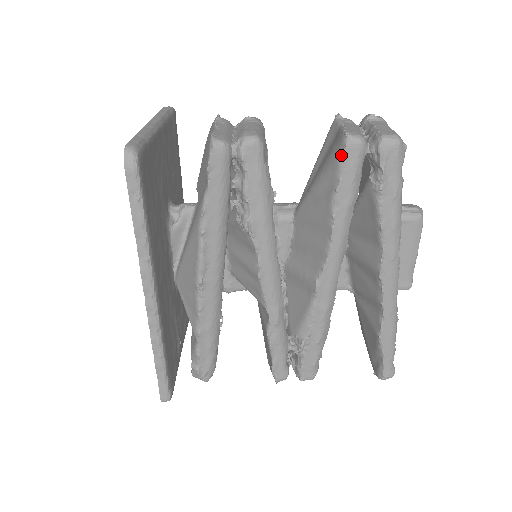
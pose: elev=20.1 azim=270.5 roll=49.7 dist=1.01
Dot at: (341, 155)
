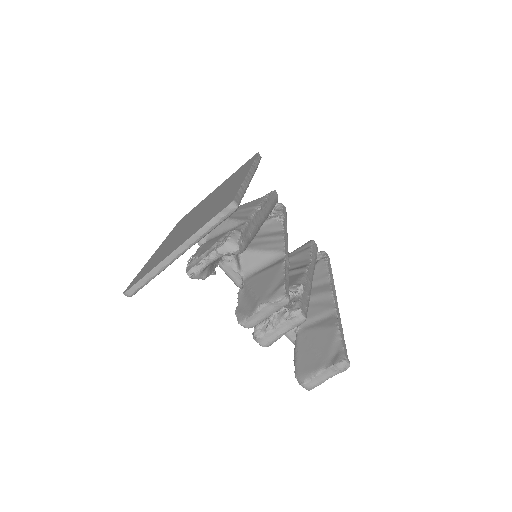
Dot at: (312, 241)
